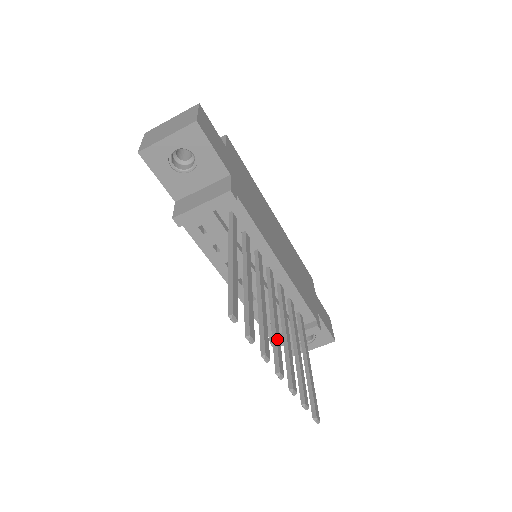
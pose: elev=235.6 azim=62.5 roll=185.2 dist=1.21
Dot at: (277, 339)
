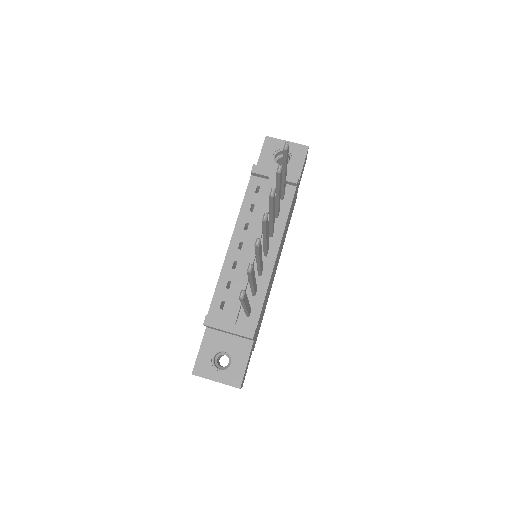
Dot at: (268, 227)
